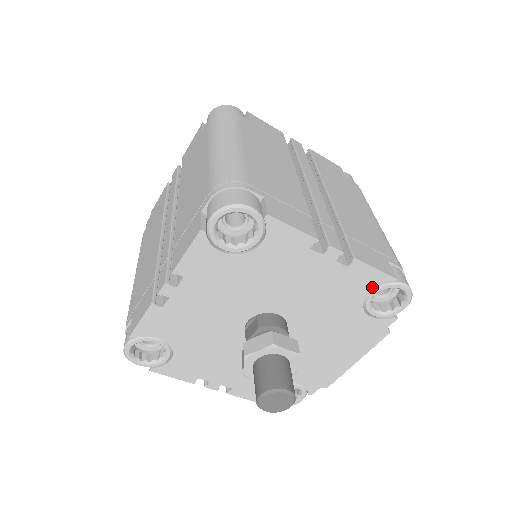
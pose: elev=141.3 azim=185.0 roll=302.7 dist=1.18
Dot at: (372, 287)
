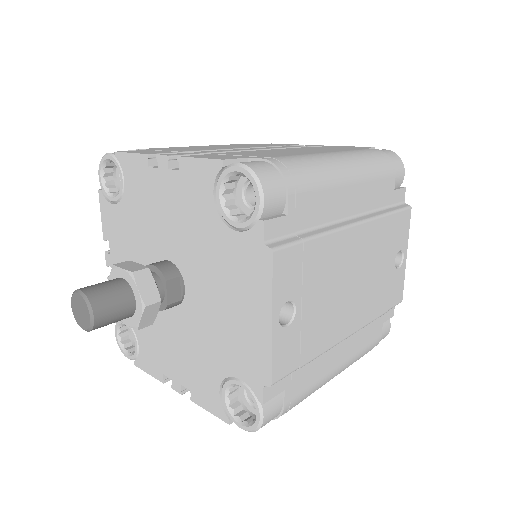
Dot at: (211, 185)
